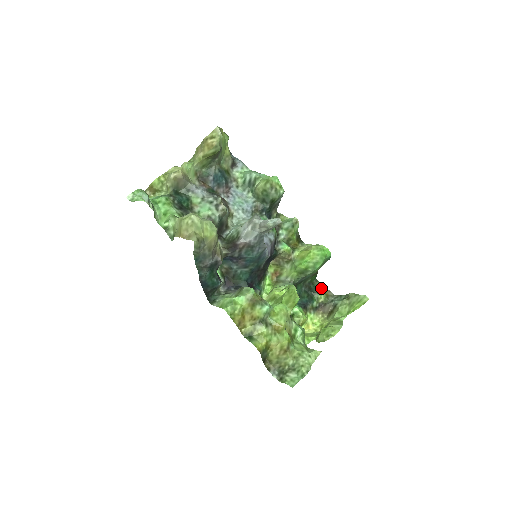
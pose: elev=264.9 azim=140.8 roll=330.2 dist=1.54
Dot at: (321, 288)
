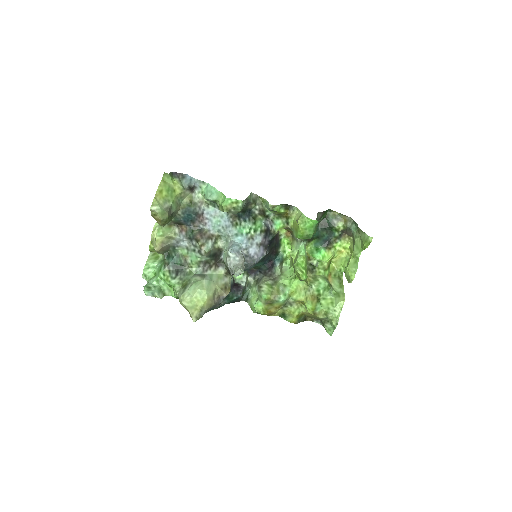
Dot at: (337, 217)
